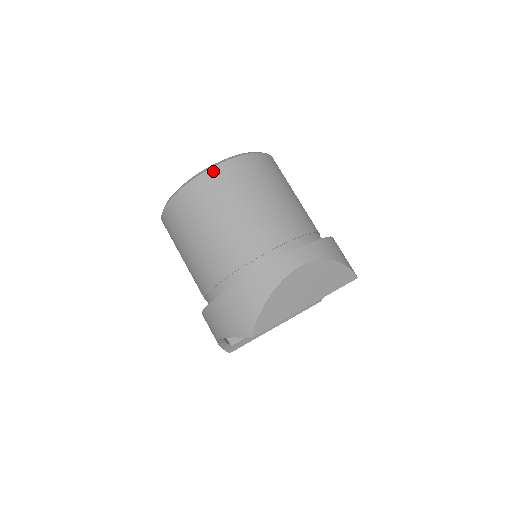
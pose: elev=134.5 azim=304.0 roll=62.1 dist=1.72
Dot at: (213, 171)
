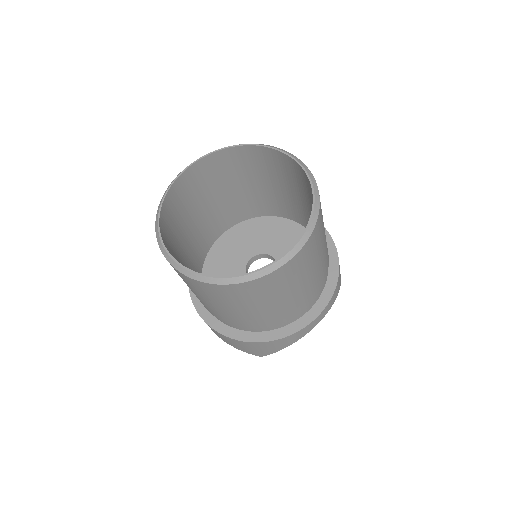
Dot at: (275, 273)
